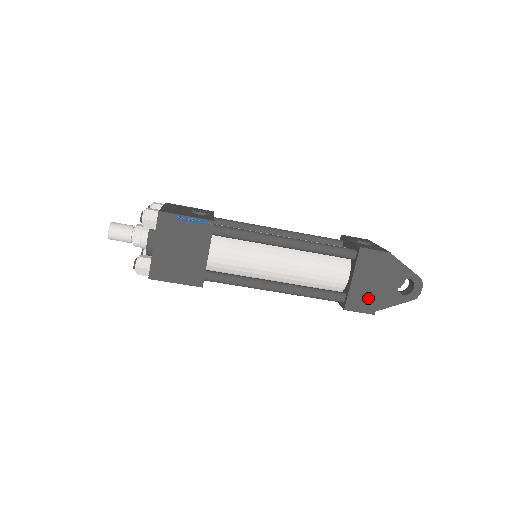
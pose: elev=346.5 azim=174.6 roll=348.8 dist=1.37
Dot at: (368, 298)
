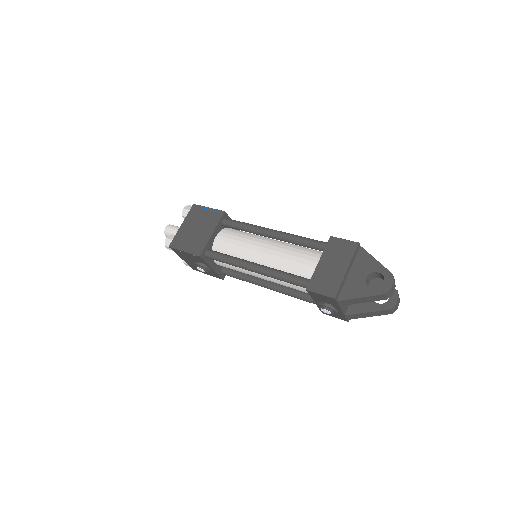
Dot at: (331, 281)
